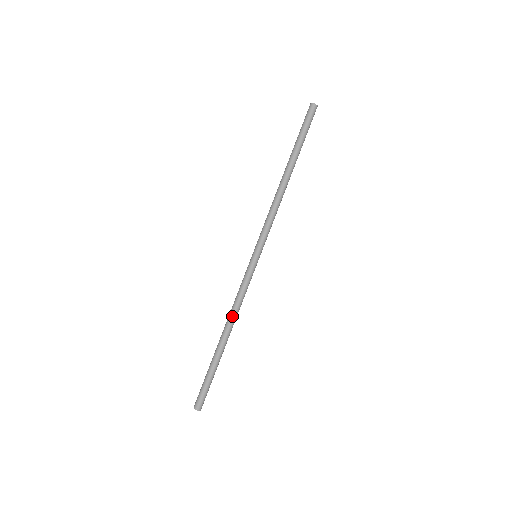
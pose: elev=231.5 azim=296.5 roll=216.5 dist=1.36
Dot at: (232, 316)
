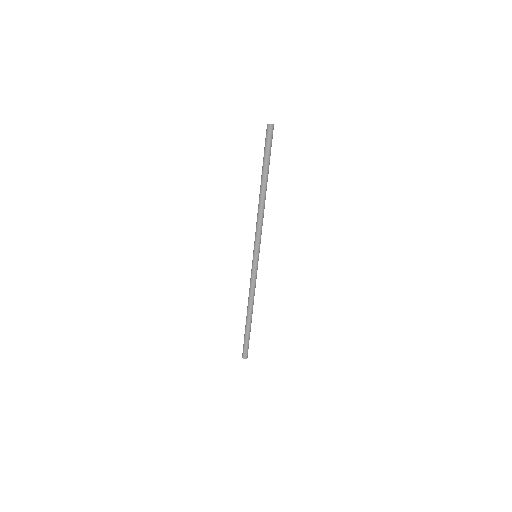
Dot at: (250, 300)
